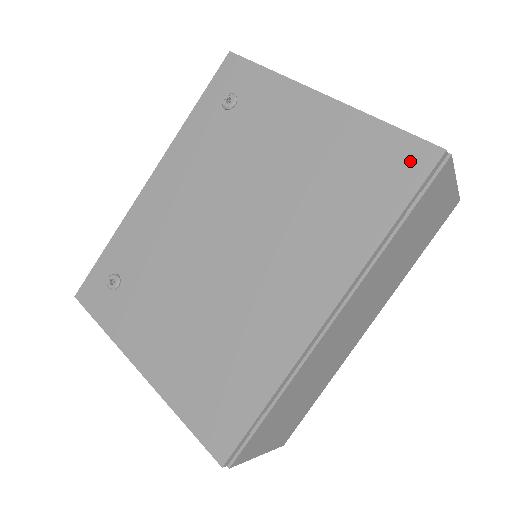
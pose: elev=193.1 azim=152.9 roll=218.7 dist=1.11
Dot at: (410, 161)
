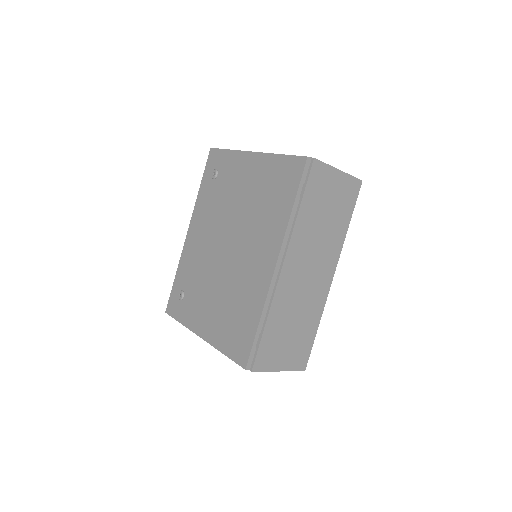
Dot at: (294, 169)
